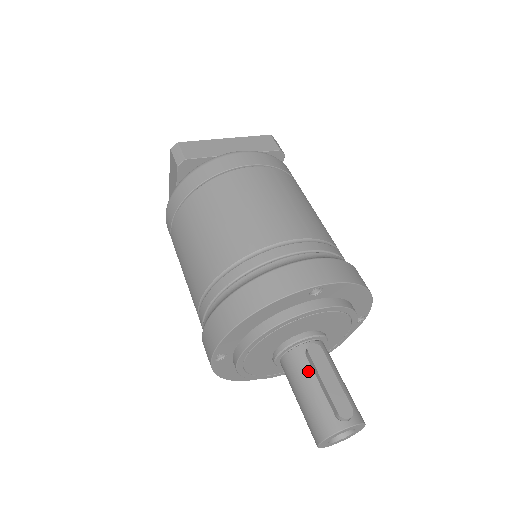
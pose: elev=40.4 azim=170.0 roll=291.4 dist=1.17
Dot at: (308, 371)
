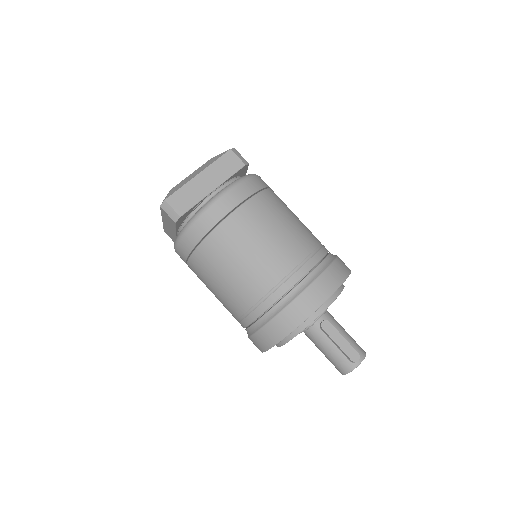
Dot at: (325, 339)
